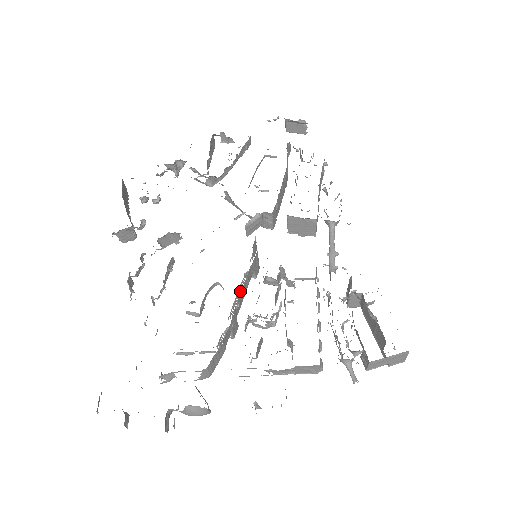
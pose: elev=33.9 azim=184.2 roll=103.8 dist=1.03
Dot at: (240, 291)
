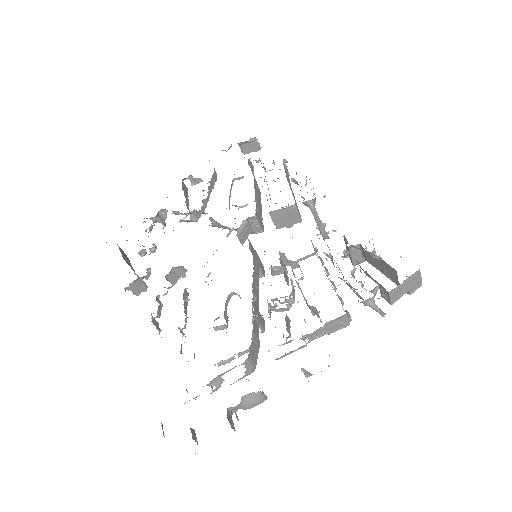
Dot at: occluded
